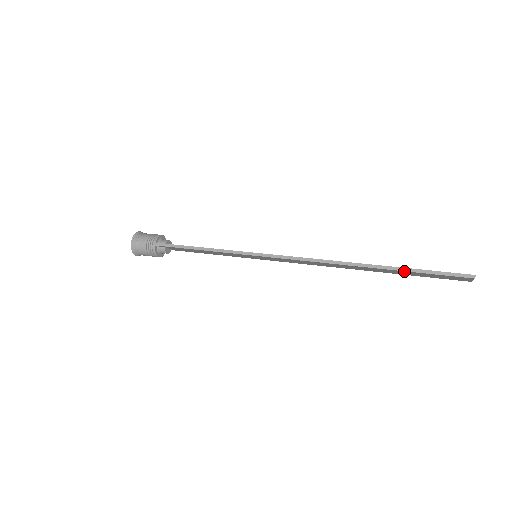
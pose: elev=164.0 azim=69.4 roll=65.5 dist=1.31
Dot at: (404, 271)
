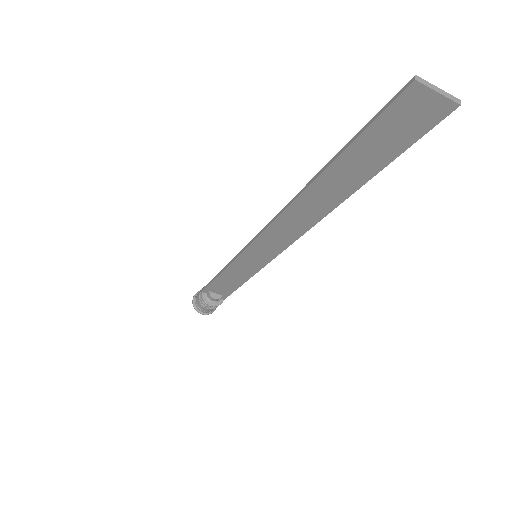
Dot at: (342, 154)
